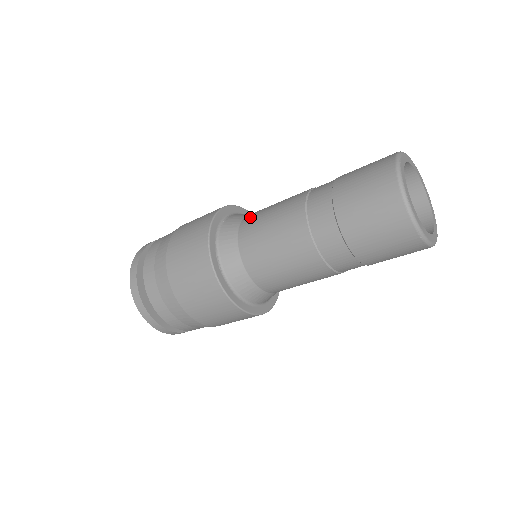
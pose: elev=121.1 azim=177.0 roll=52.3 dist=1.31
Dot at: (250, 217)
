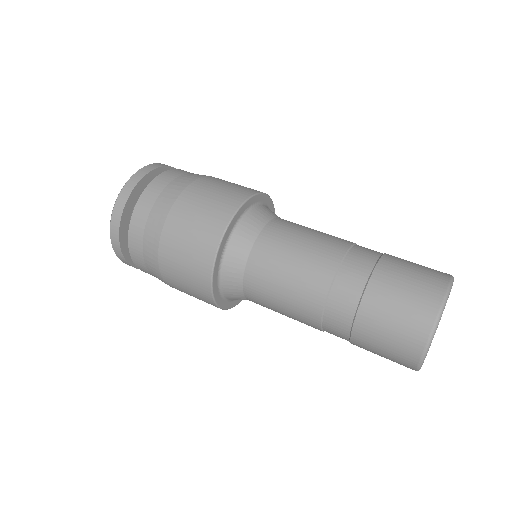
Dot at: (279, 225)
